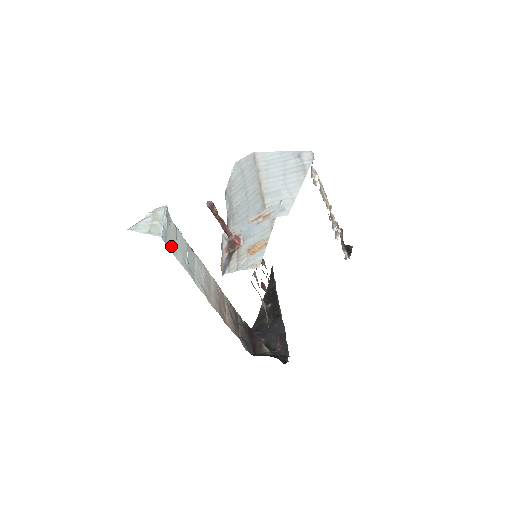
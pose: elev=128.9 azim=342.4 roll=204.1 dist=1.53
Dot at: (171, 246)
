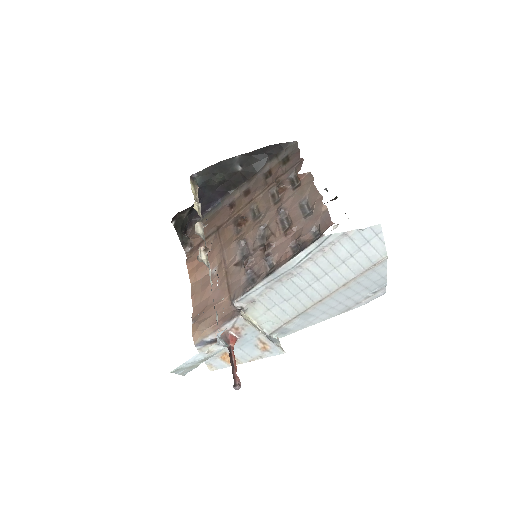
Dot at: occluded
